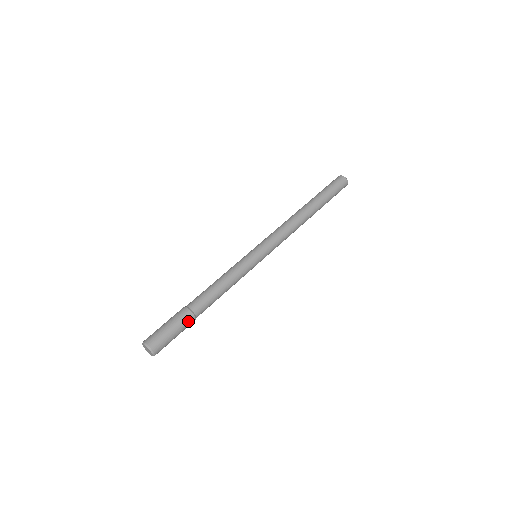
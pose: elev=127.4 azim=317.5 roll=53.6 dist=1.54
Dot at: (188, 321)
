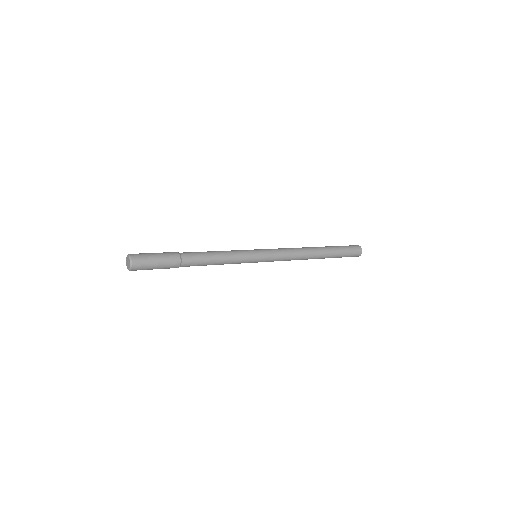
Dot at: (172, 254)
